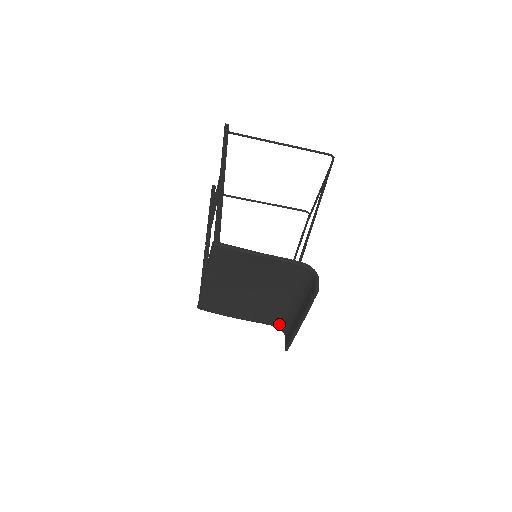
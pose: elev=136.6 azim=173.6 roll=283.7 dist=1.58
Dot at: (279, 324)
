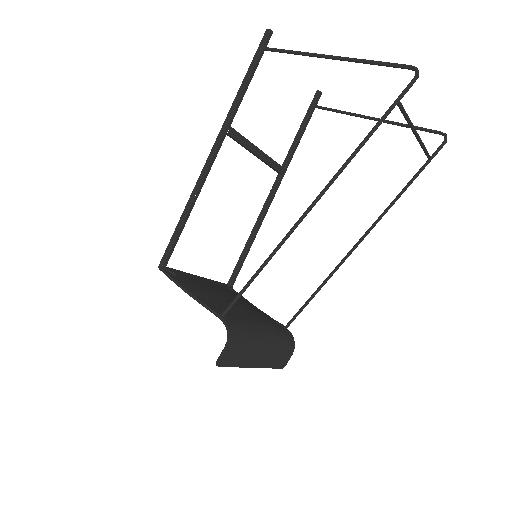
Dot at: occluded
